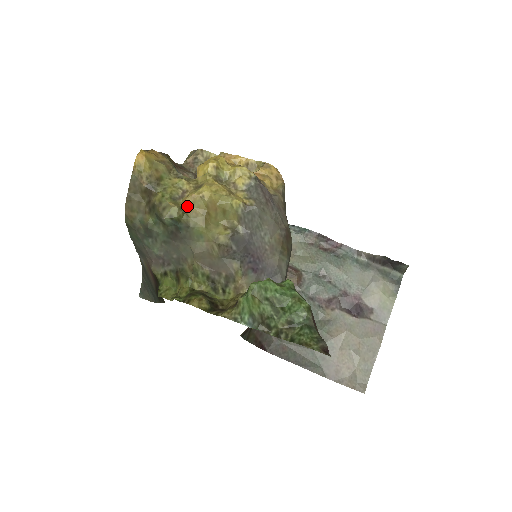
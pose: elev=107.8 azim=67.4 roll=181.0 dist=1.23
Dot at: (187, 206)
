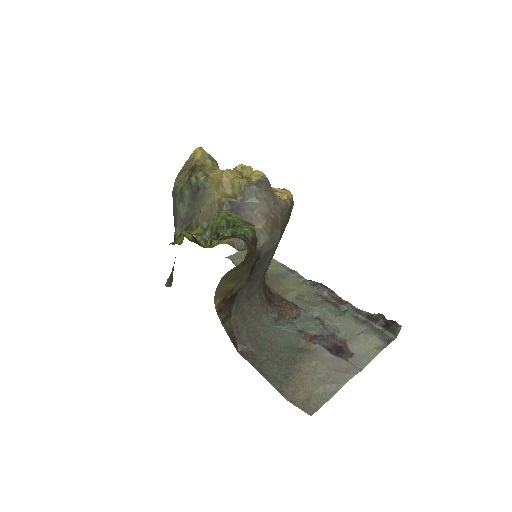
Dot at: (210, 176)
